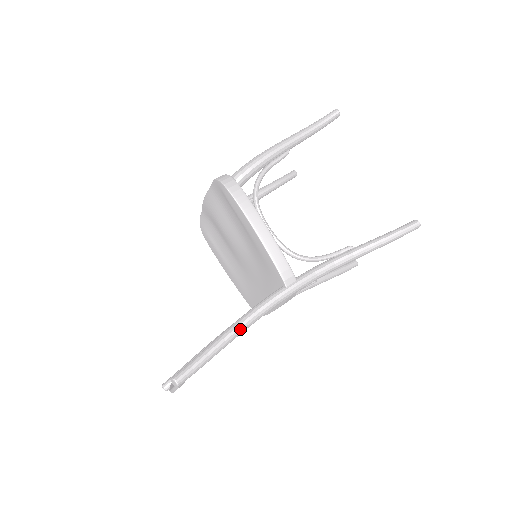
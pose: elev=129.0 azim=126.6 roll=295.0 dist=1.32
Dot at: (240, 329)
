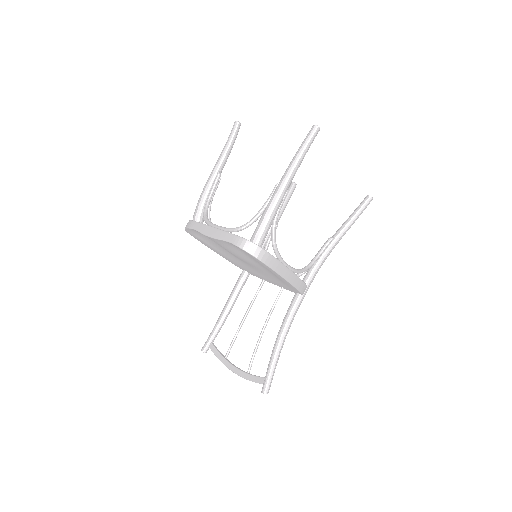
Dot at: occluded
